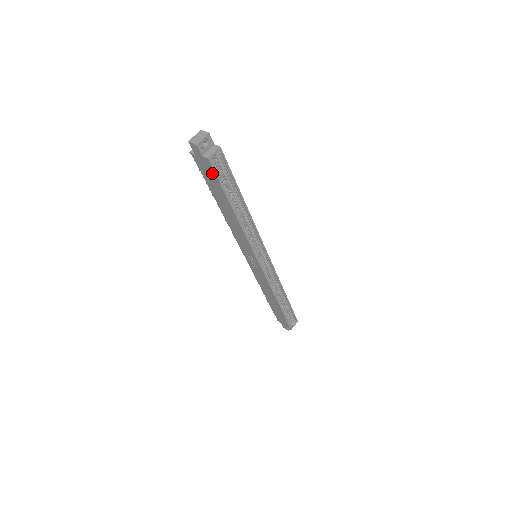
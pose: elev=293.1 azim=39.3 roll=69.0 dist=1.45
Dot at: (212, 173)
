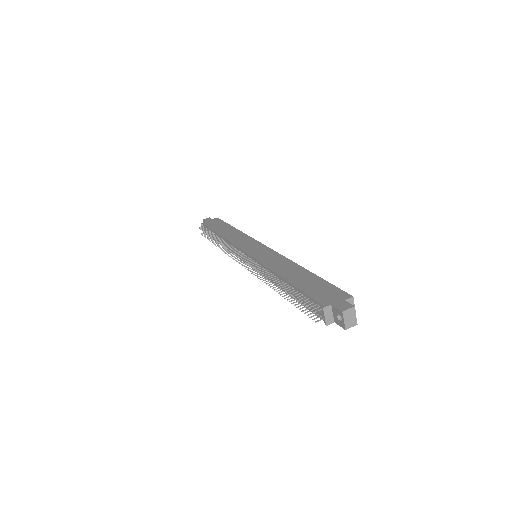
Dot at: occluded
